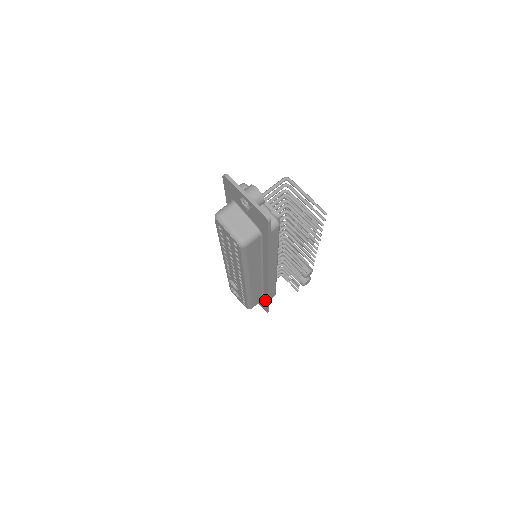
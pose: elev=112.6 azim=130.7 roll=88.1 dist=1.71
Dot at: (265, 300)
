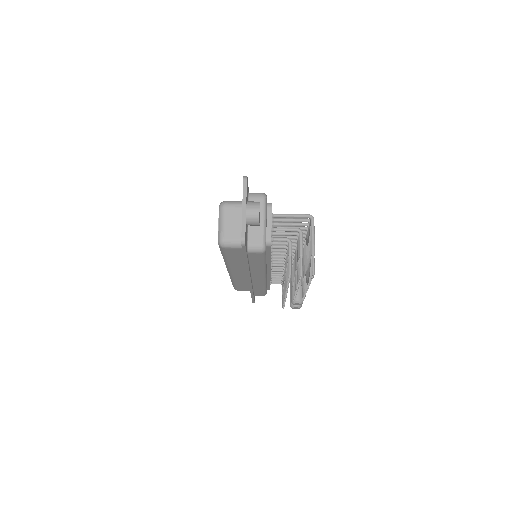
Dot at: occluded
